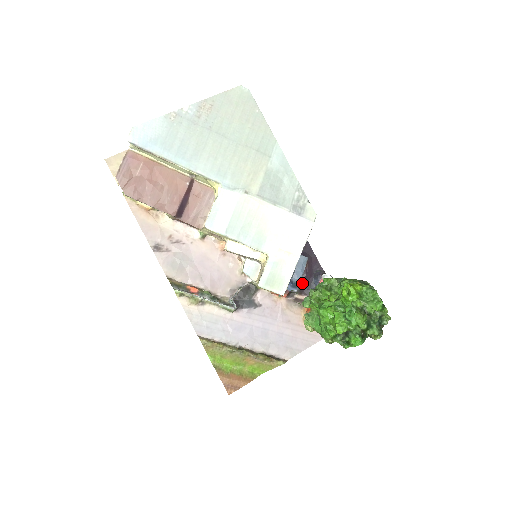
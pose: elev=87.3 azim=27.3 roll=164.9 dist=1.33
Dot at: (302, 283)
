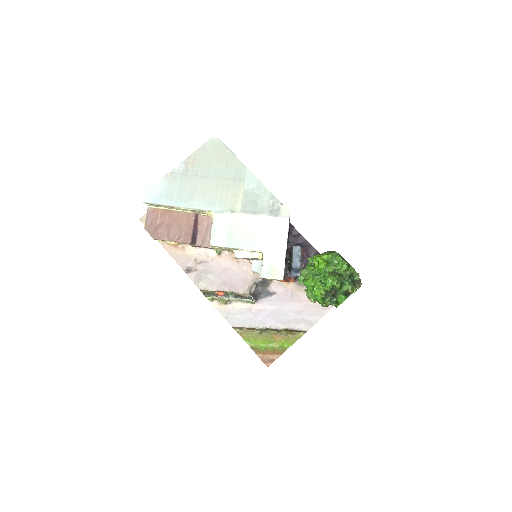
Dot at: (304, 268)
